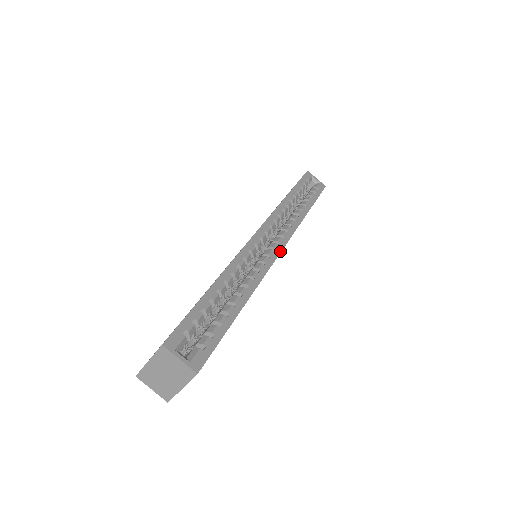
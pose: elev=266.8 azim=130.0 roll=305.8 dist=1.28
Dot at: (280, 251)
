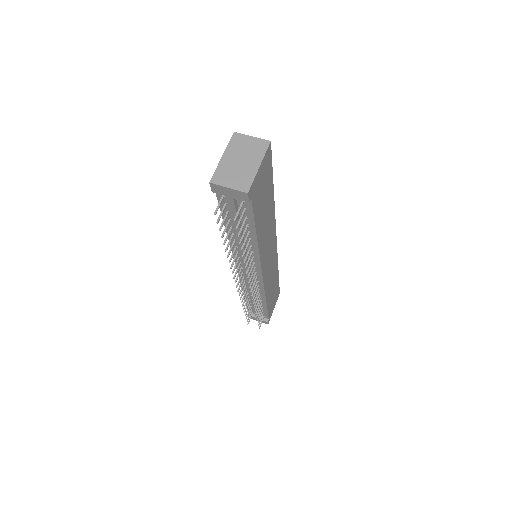
Dot at: (276, 240)
